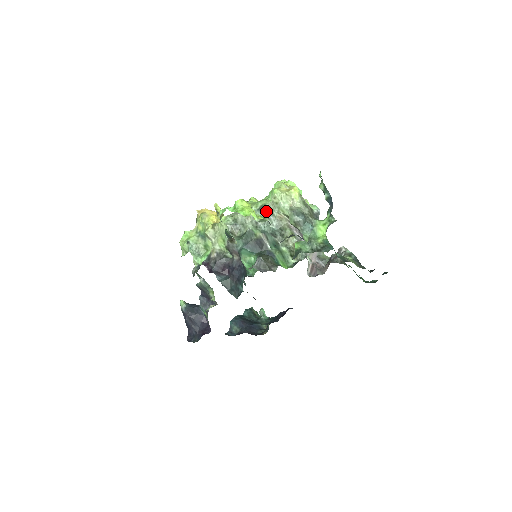
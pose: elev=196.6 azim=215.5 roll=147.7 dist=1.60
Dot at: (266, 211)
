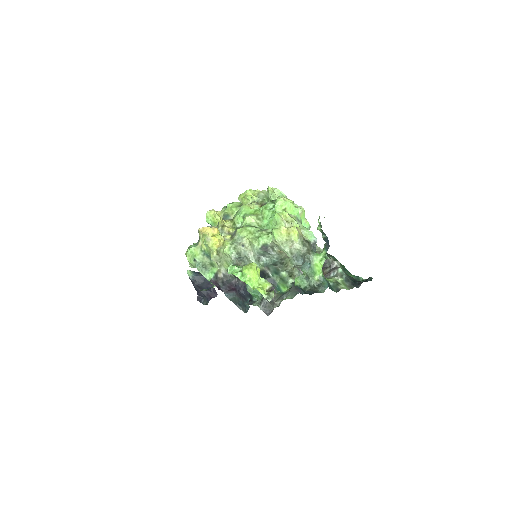
Dot at: (267, 249)
